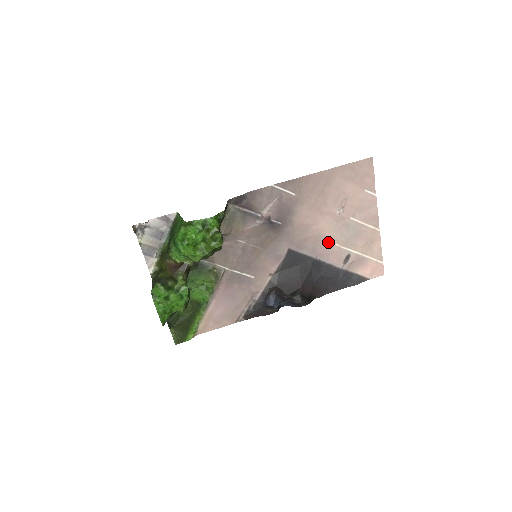
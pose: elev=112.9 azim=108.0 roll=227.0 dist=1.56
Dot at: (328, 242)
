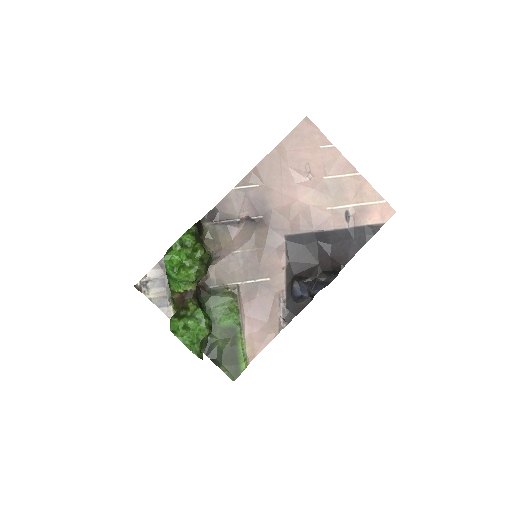
Dot at: (318, 210)
